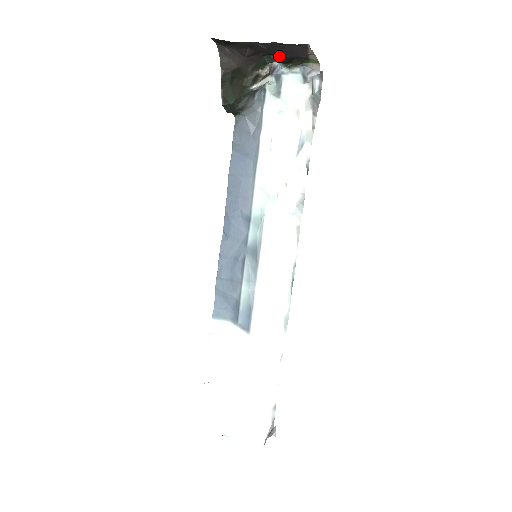
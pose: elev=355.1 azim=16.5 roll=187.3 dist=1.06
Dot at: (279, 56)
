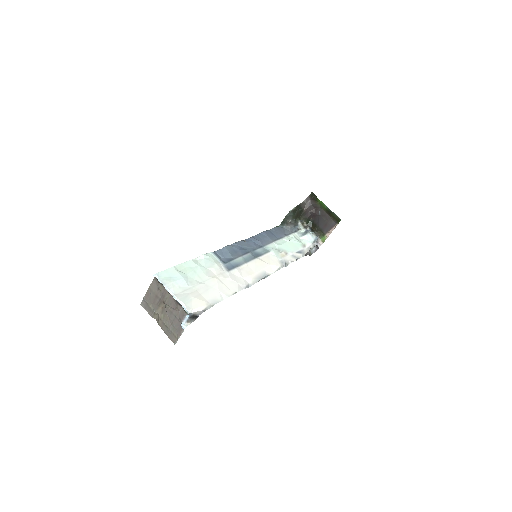
Dot at: (316, 225)
